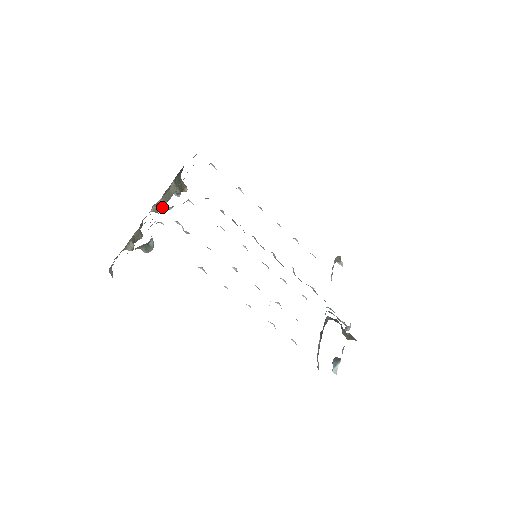
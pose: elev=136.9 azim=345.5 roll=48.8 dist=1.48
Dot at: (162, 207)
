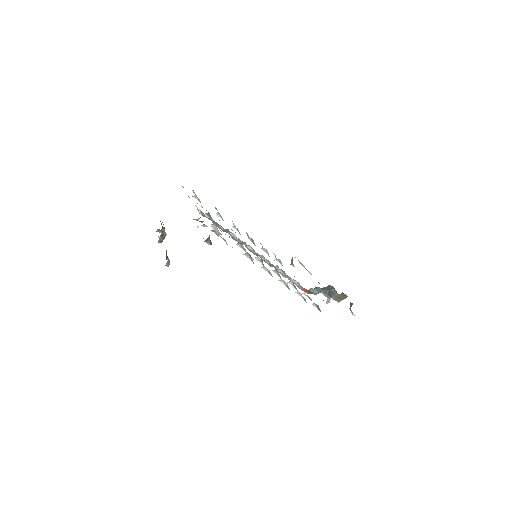
Dot at: (164, 238)
